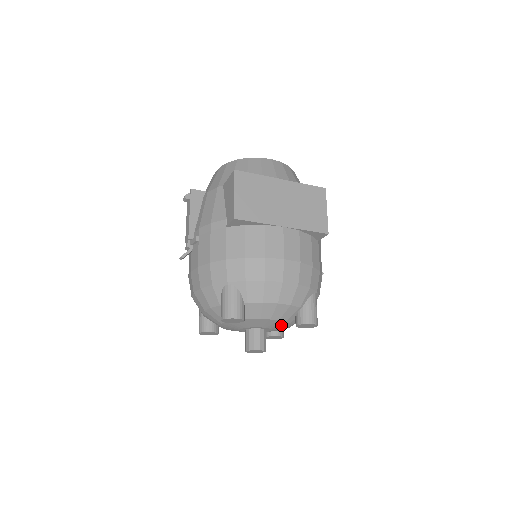
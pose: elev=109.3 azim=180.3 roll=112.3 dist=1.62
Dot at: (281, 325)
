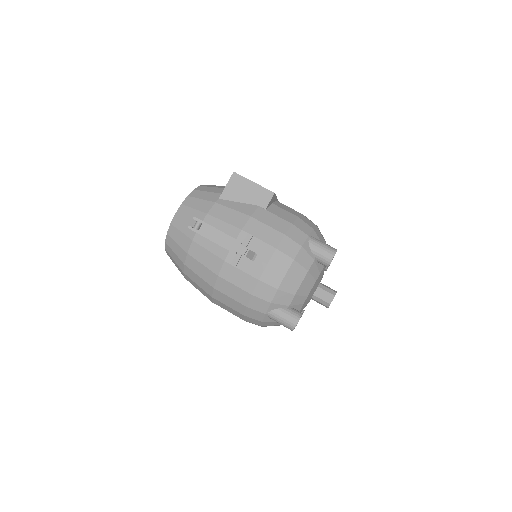
Dot at: occluded
